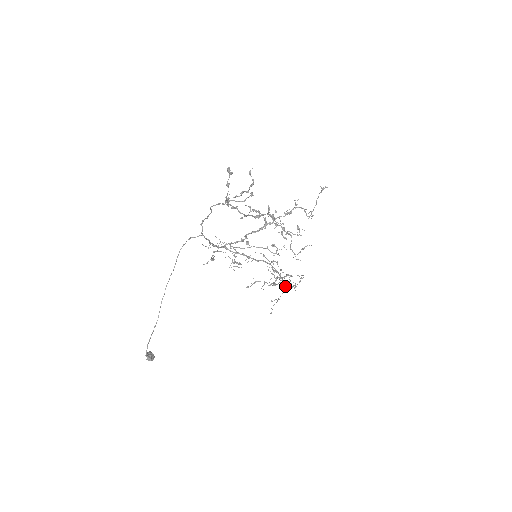
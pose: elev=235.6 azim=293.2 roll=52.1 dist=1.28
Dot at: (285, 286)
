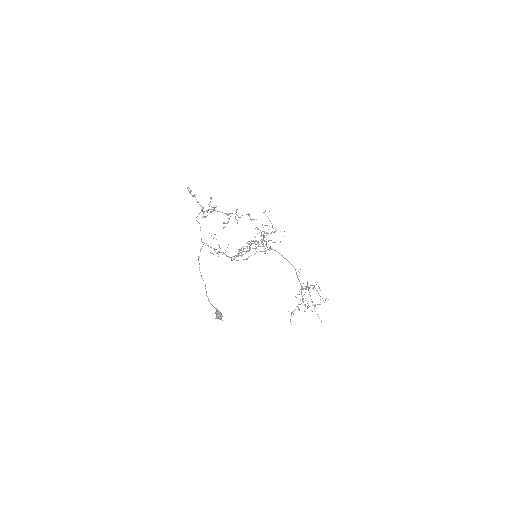
Dot at: occluded
